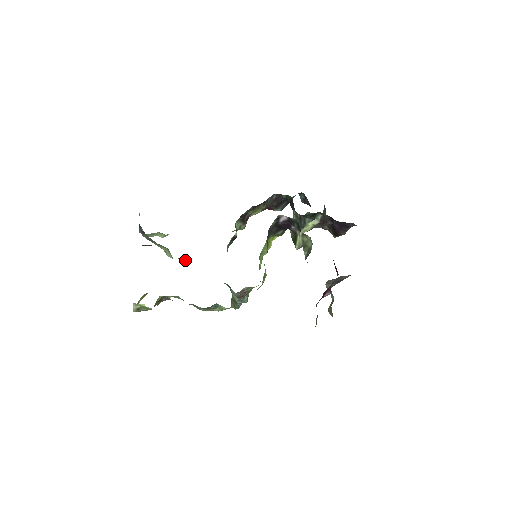
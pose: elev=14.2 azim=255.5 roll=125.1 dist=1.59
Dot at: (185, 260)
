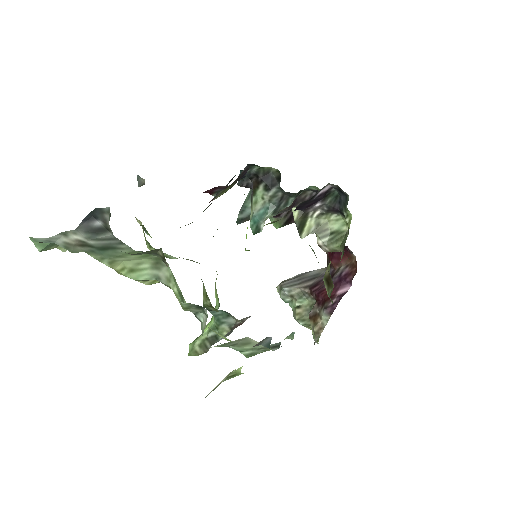
Dot at: (157, 282)
